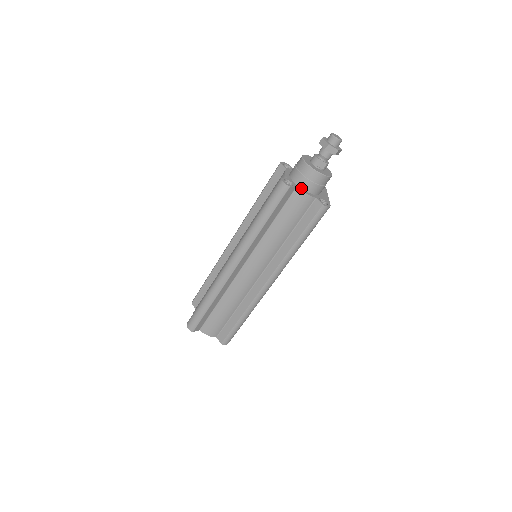
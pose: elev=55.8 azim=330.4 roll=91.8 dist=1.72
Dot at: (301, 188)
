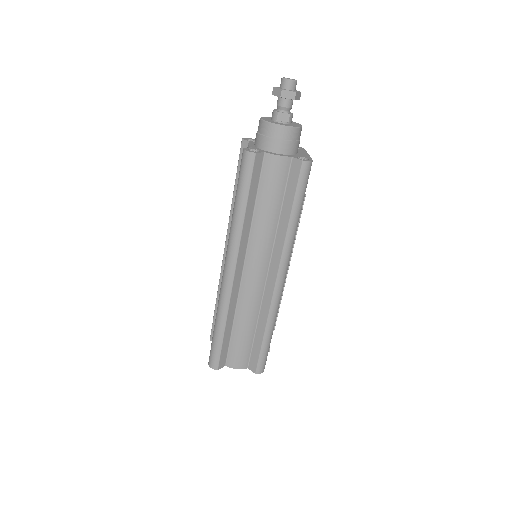
Dot at: (271, 152)
